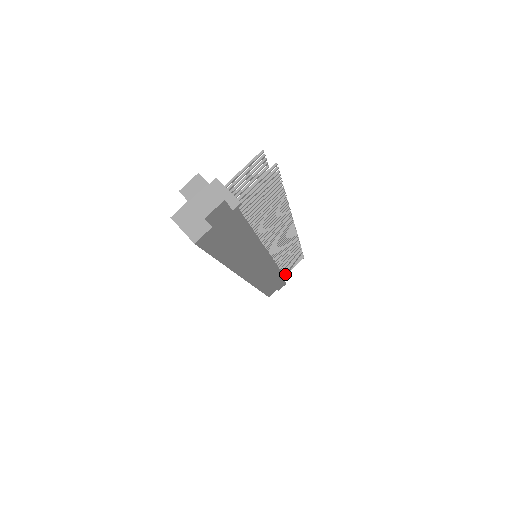
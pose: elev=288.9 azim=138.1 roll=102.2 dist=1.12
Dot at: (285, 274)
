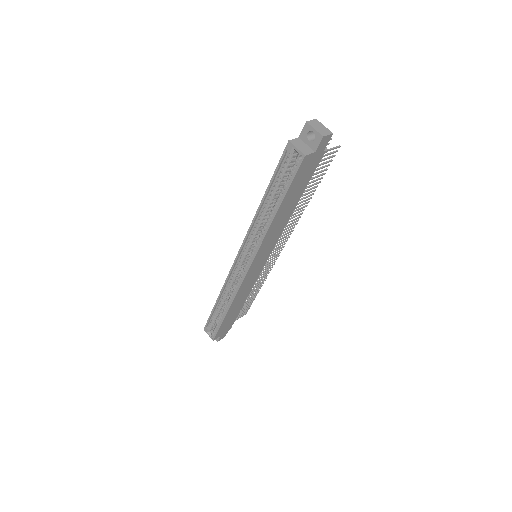
Dot at: occluded
